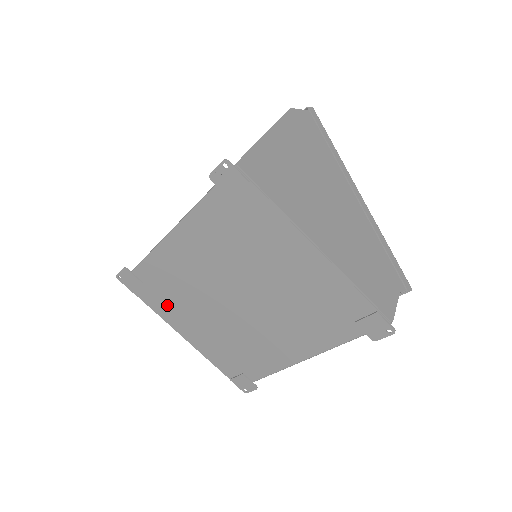
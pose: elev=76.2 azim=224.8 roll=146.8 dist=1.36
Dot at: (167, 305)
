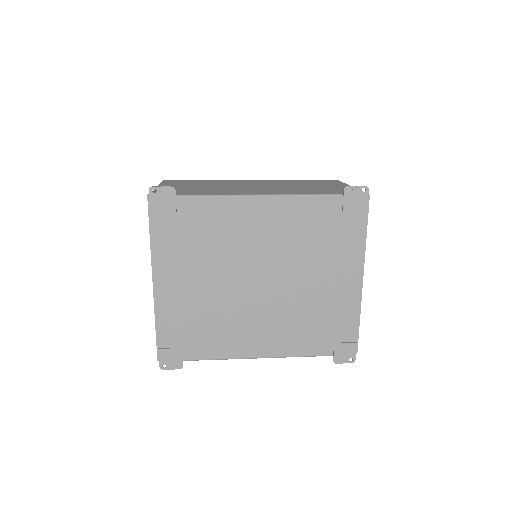
Dot at: (177, 246)
